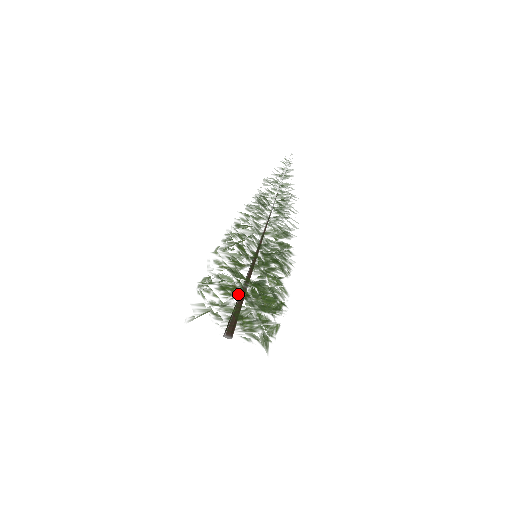
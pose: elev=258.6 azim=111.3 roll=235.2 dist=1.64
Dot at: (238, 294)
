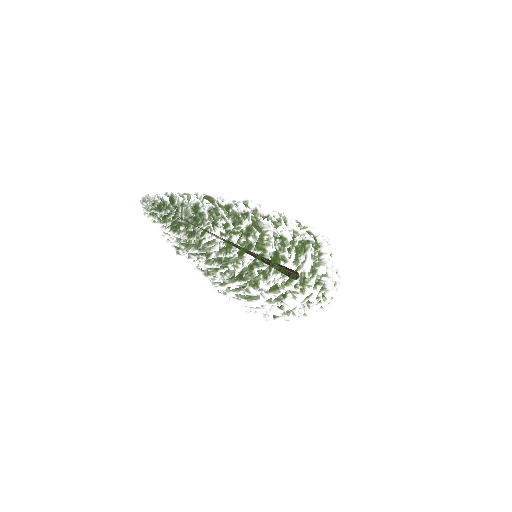
Dot at: occluded
